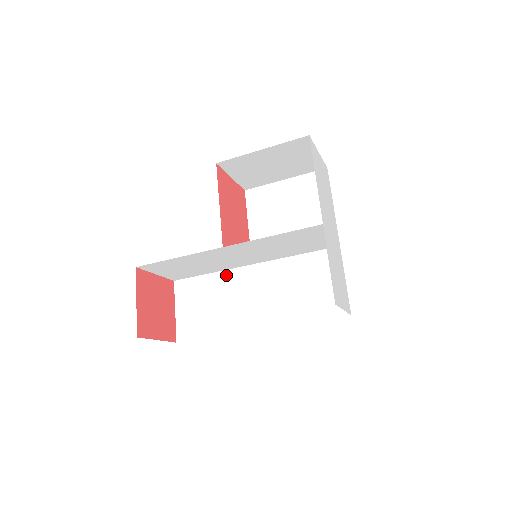
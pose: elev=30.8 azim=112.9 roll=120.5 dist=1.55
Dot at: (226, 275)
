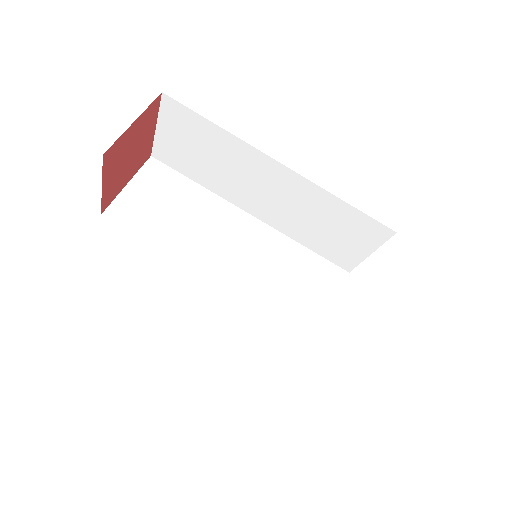
Dot at: occluded
